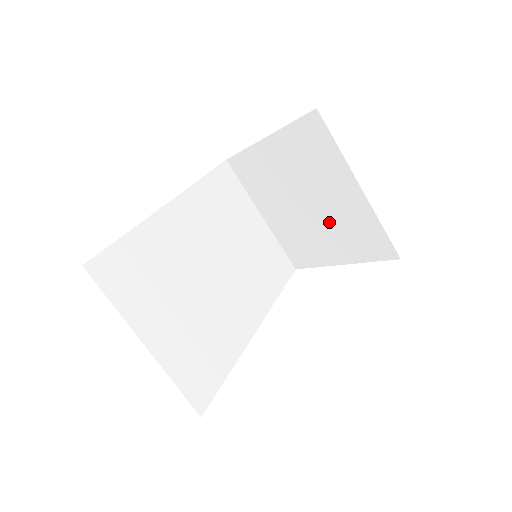
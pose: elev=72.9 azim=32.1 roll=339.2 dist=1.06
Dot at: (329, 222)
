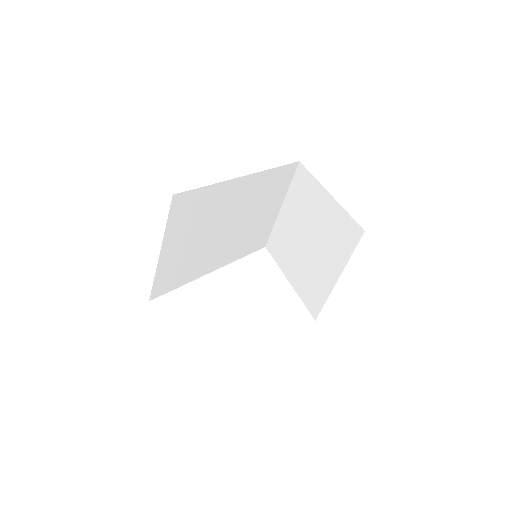
Dot at: (308, 263)
